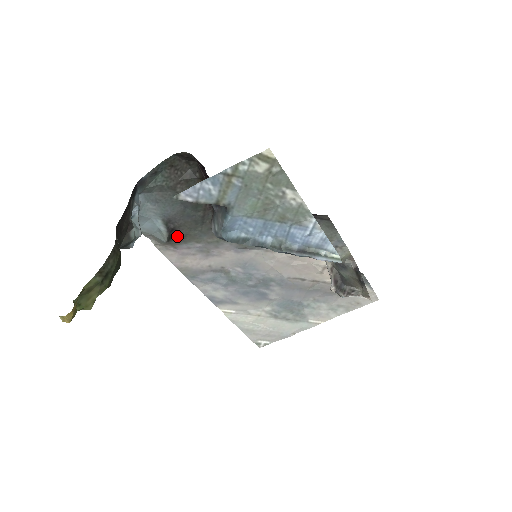
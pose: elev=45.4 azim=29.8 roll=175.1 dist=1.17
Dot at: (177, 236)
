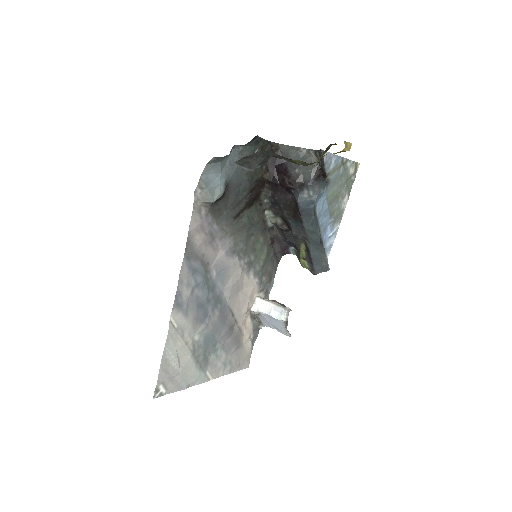
Dot at: (217, 204)
